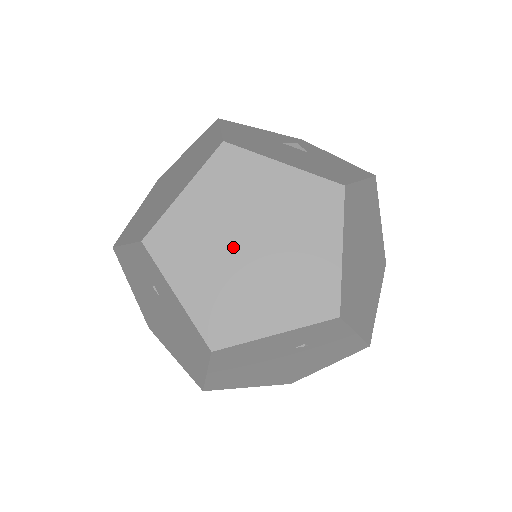
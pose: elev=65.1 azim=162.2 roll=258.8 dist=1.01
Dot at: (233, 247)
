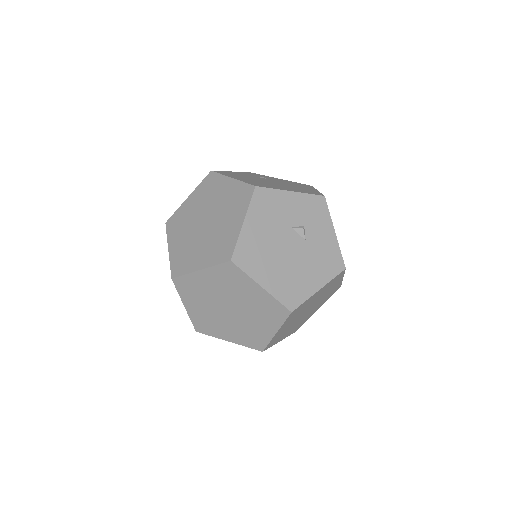
Dot at: (220, 304)
